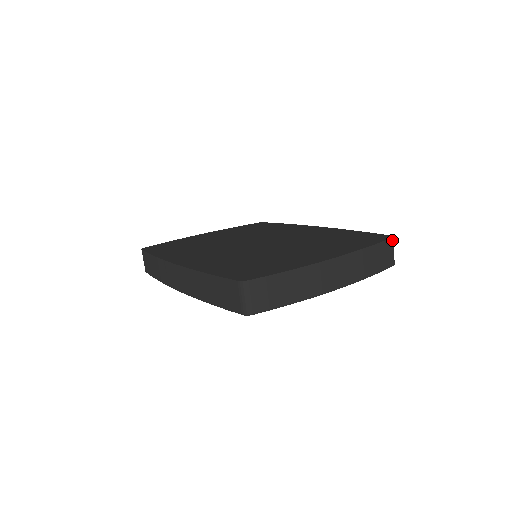
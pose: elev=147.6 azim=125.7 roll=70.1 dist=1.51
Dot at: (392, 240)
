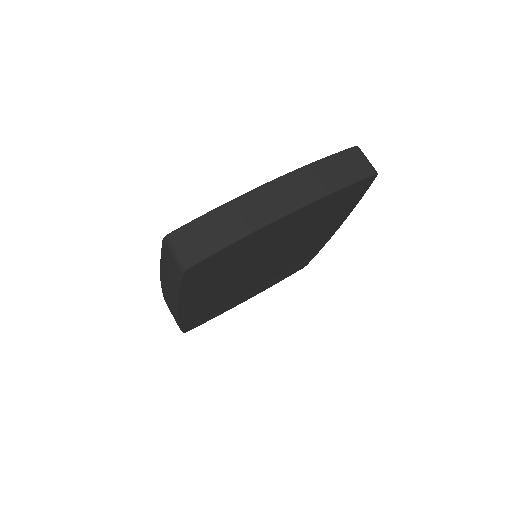
Dot at: (356, 149)
